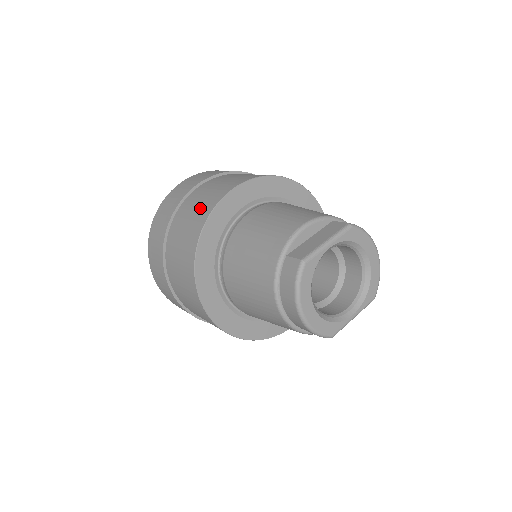
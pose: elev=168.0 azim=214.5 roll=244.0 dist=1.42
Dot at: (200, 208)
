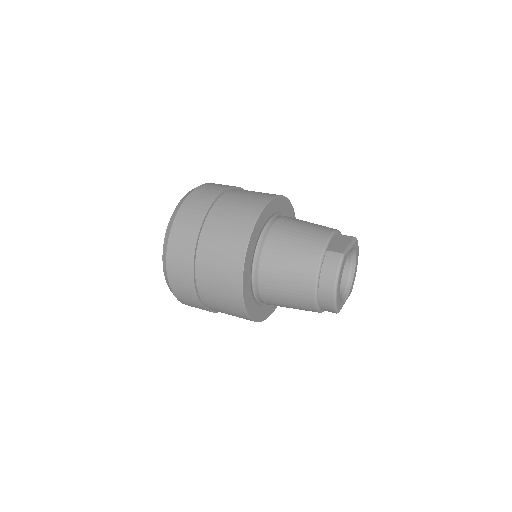
Dot at: (244, 208)
